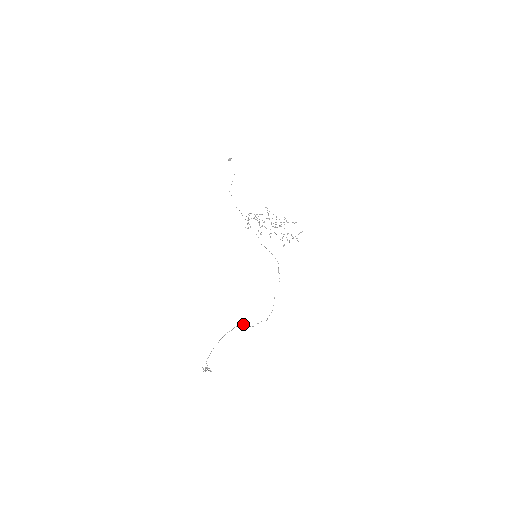
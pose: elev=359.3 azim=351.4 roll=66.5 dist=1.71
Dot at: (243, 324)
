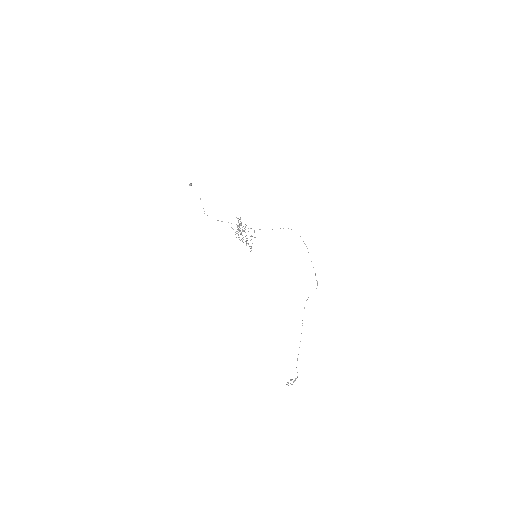
Dot at: occluded
